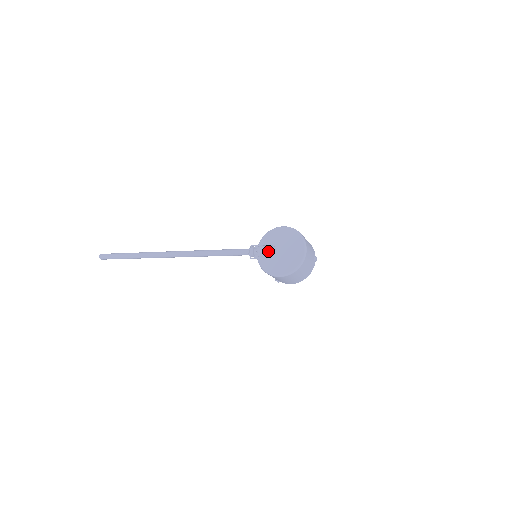
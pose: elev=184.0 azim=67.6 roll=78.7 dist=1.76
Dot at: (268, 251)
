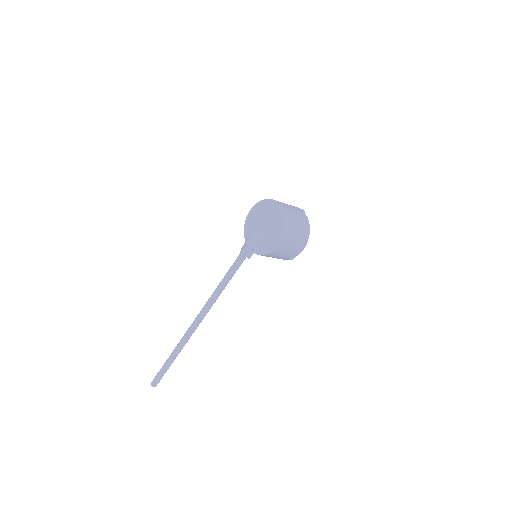
Dot at: (253, 236)
